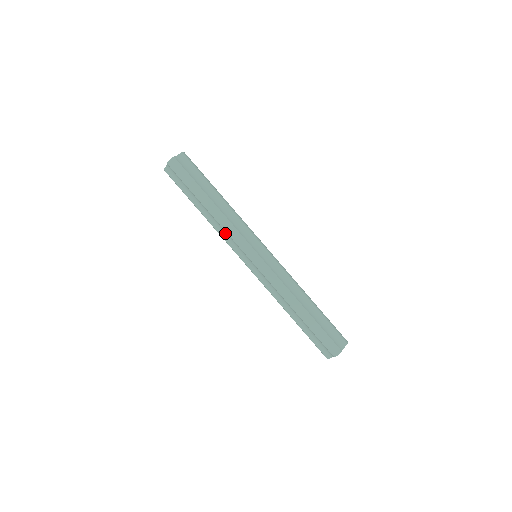
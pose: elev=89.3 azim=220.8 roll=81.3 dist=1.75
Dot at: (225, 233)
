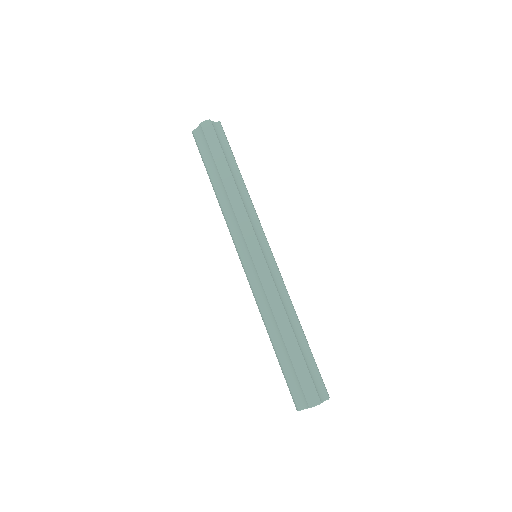
Dot at: (232, 216)
